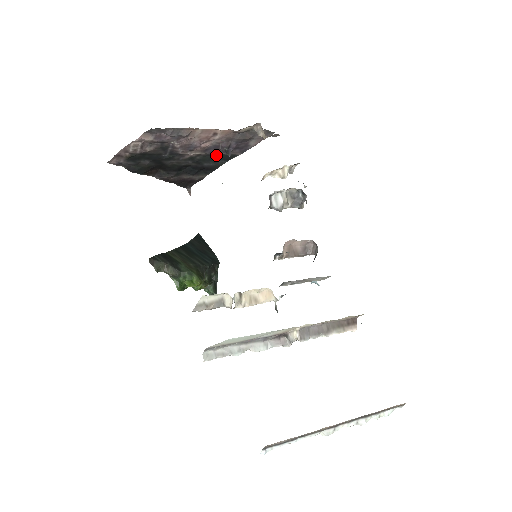
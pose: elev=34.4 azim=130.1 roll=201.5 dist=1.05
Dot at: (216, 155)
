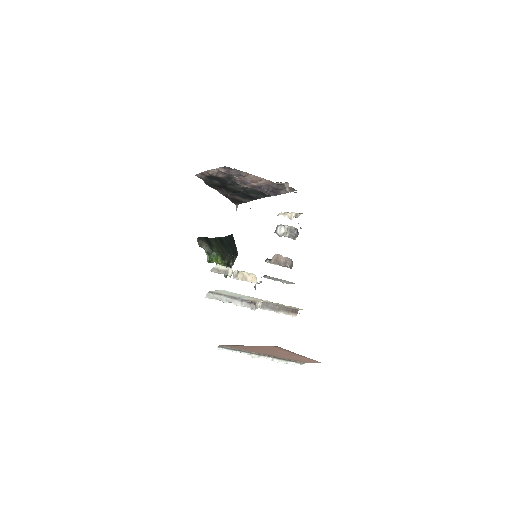
Dot at: (259, 191)
